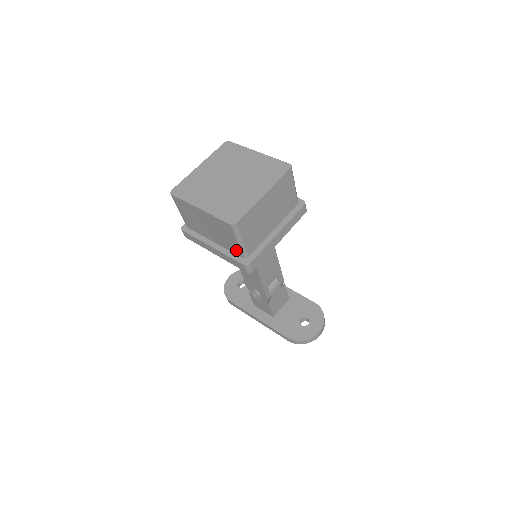
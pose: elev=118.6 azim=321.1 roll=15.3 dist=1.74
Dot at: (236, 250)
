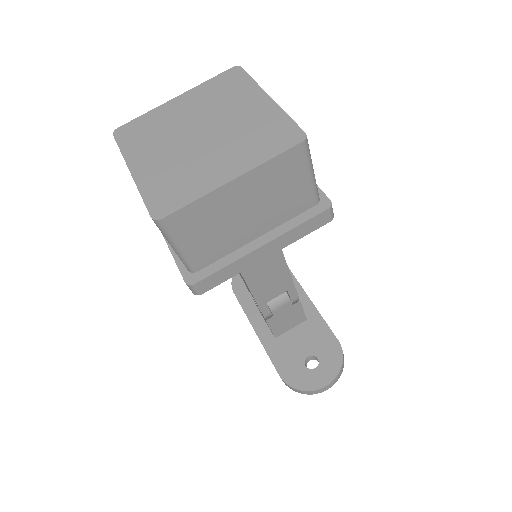
Dot at: occluded
